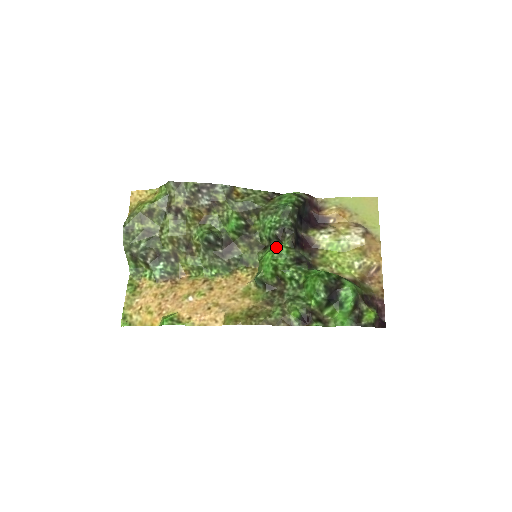
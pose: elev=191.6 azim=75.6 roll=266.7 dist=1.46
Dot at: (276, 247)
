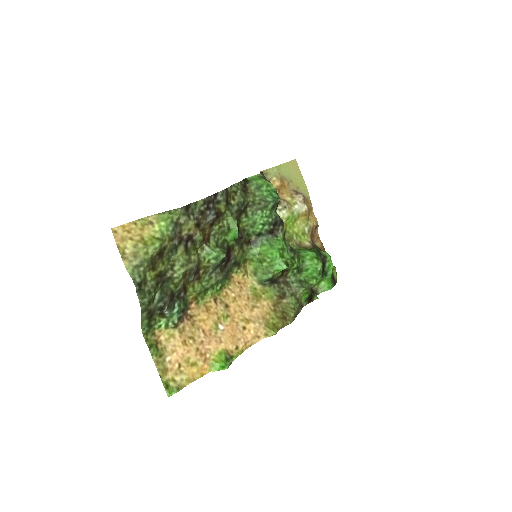
Dot at: (278, 243)
